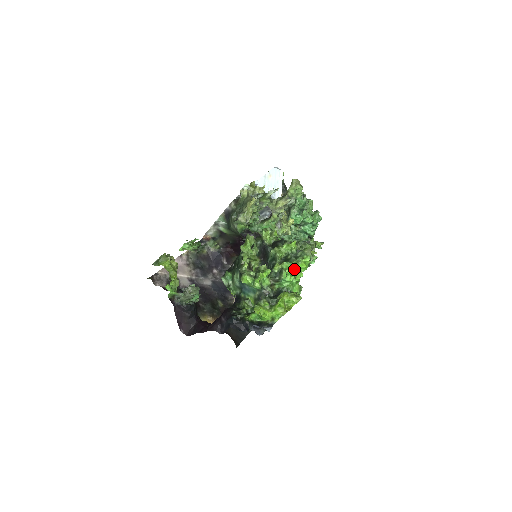
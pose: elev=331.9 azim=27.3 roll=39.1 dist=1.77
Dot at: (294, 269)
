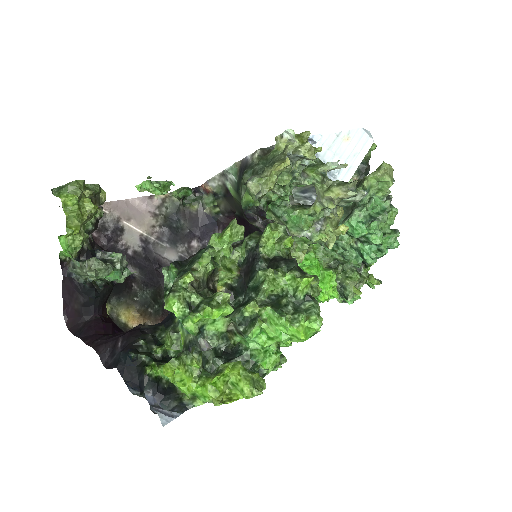
Dot at: (280, 329)
